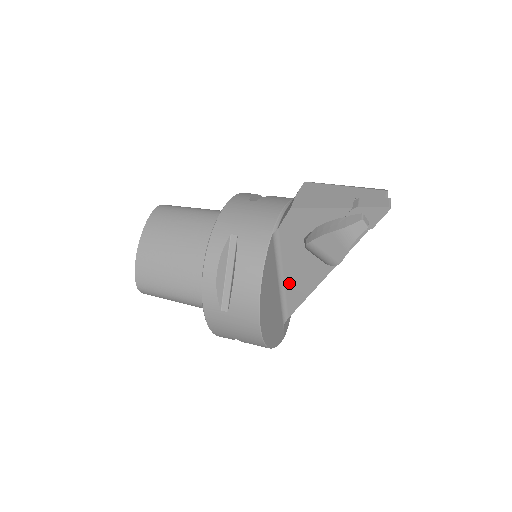
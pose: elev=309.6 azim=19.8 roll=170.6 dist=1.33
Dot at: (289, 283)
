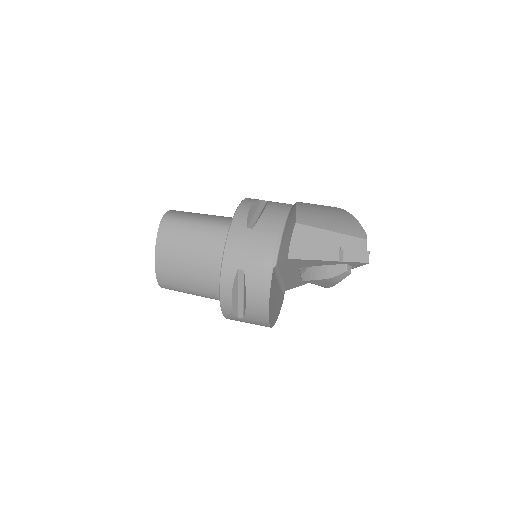
Dot at: (287, 281)
